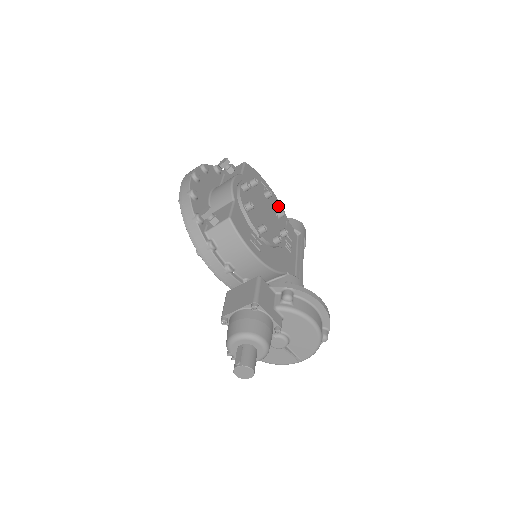
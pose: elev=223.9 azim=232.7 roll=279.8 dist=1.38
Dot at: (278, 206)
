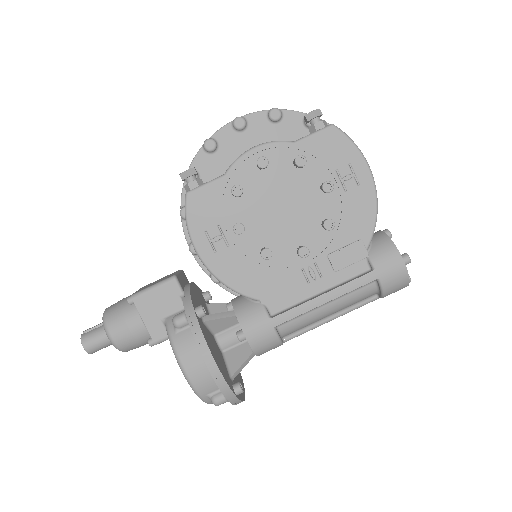
Dot at: (361, 212)
